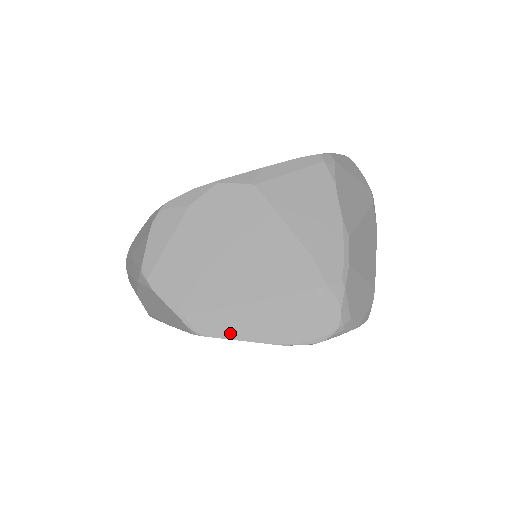
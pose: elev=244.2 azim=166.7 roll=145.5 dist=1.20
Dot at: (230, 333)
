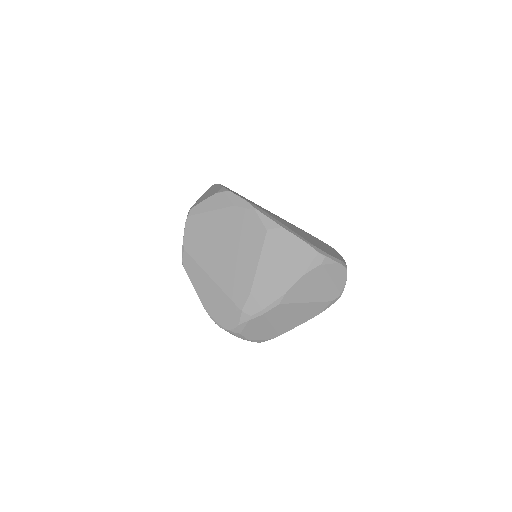
Dot at: (192, 278)
